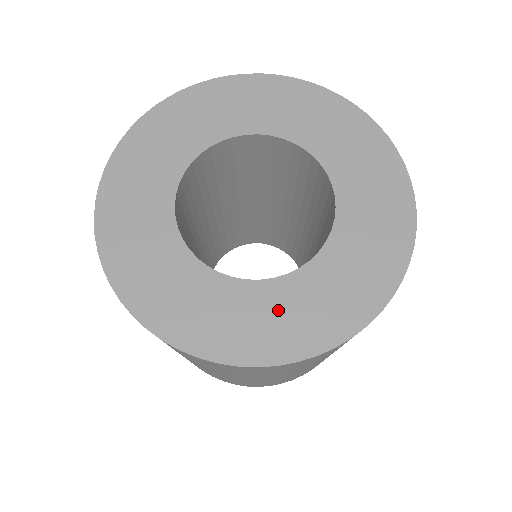
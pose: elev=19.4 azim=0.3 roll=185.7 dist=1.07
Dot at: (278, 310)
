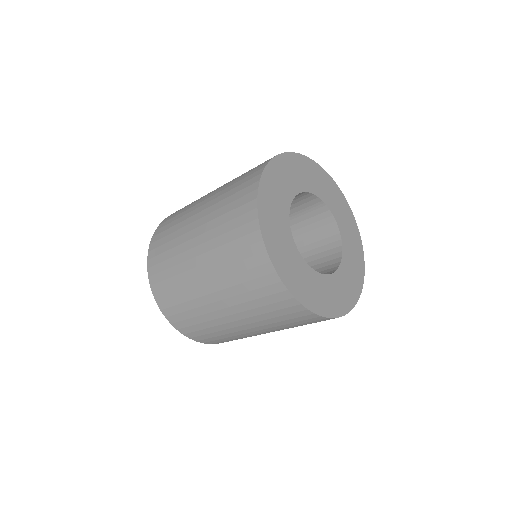
Dot at: (318, 288)
